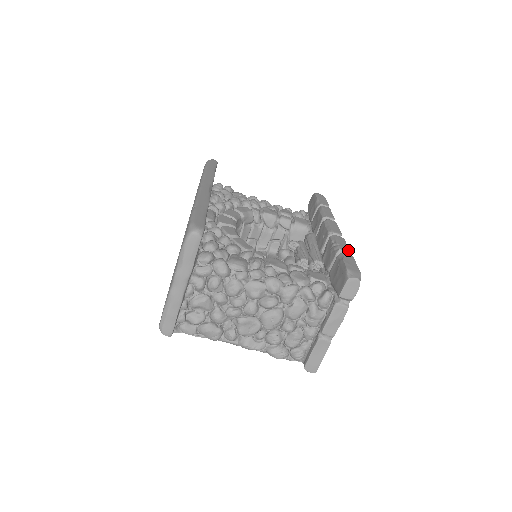
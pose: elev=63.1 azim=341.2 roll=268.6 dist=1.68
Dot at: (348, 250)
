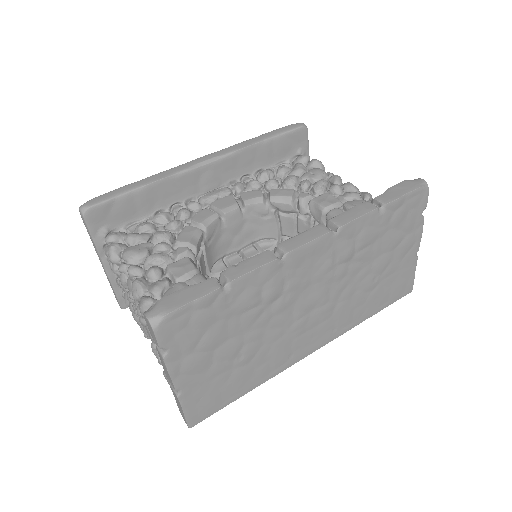
Dot at: (232, 277)
